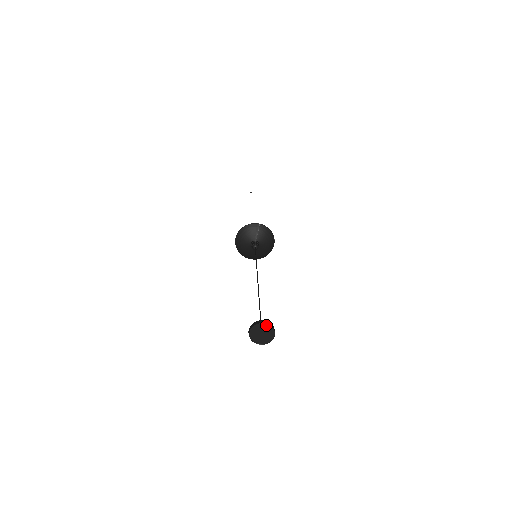
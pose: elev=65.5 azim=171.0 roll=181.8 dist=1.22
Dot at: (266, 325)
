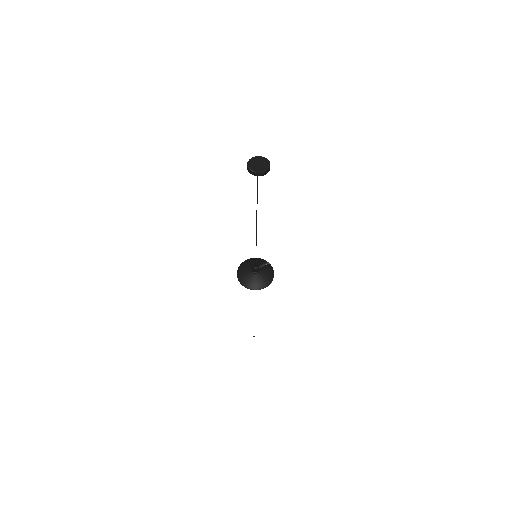
Dot at: (267, 161)
